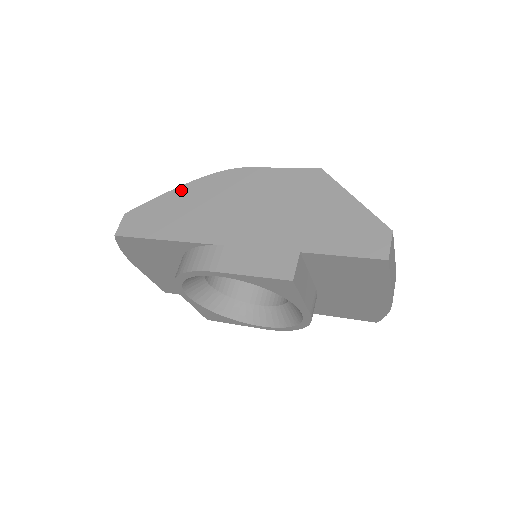
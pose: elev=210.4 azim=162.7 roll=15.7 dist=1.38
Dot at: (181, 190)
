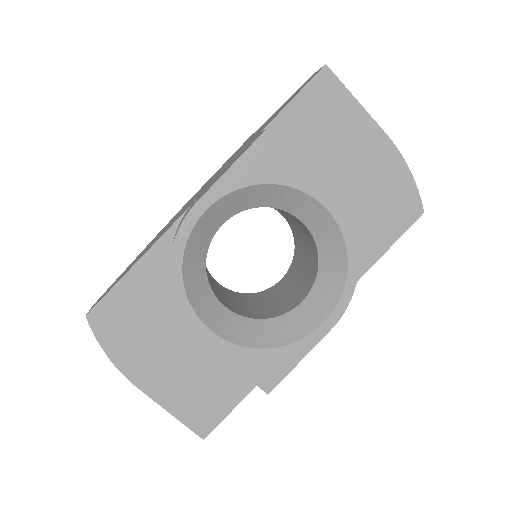
Dot at: (142, 251)
